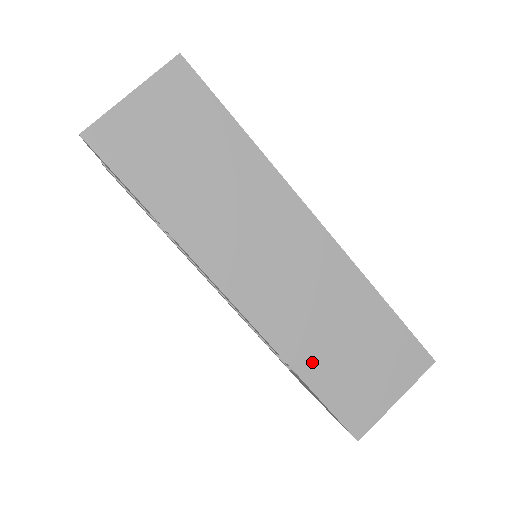
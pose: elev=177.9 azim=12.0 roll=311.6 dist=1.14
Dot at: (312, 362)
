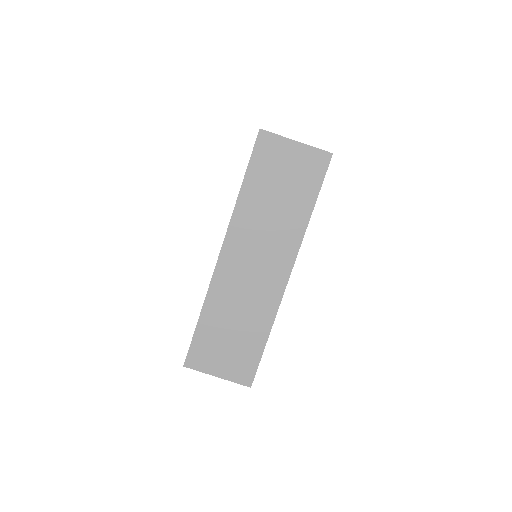
Dot at: (212, 316)
